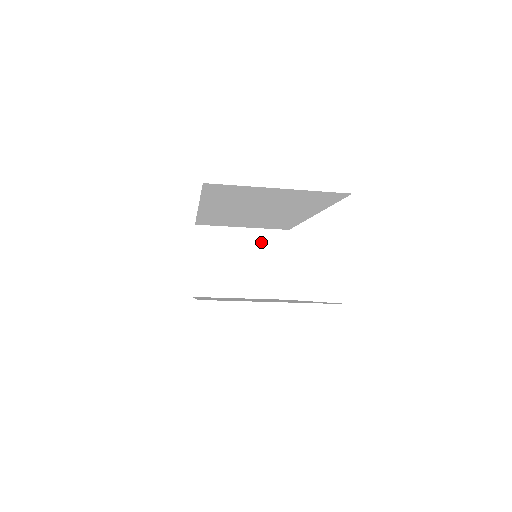
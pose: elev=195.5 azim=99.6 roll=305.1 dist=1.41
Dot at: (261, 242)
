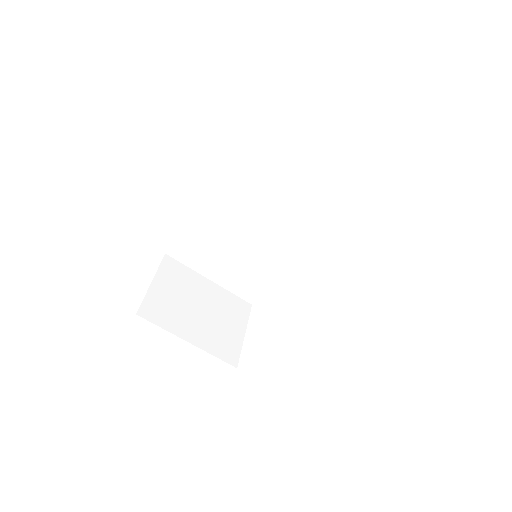
Dot at: (224, 301)
